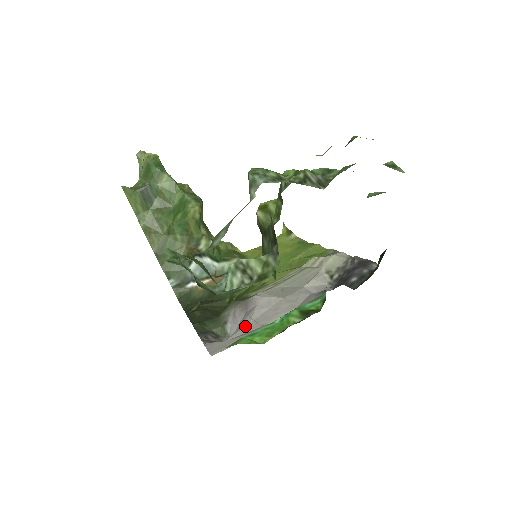
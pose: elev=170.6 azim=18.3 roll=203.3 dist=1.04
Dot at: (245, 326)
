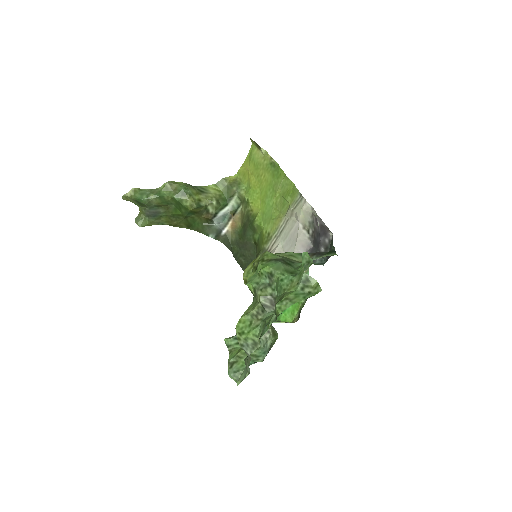
Dot at: occluded
